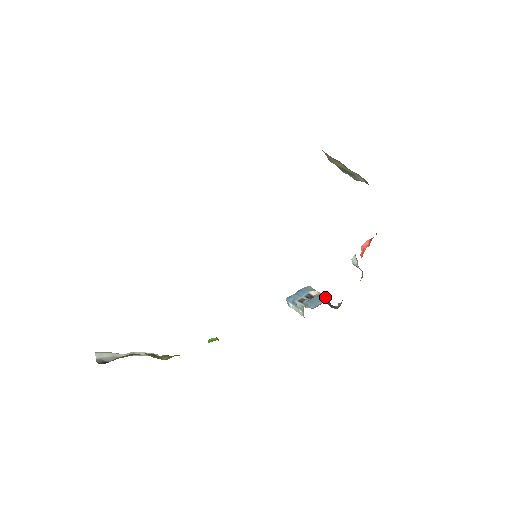
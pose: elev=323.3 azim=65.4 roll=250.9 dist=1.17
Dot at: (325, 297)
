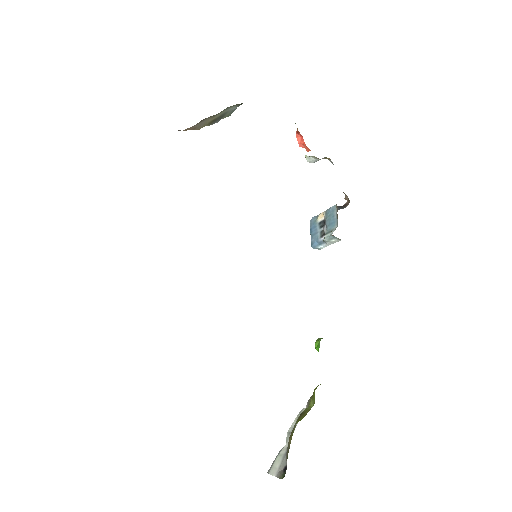
Dot at: (332, 208)
